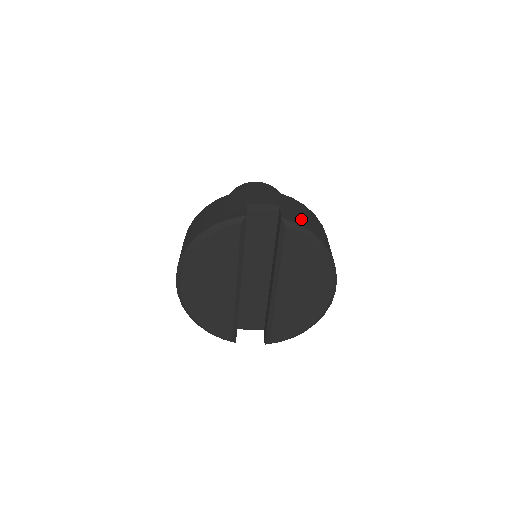
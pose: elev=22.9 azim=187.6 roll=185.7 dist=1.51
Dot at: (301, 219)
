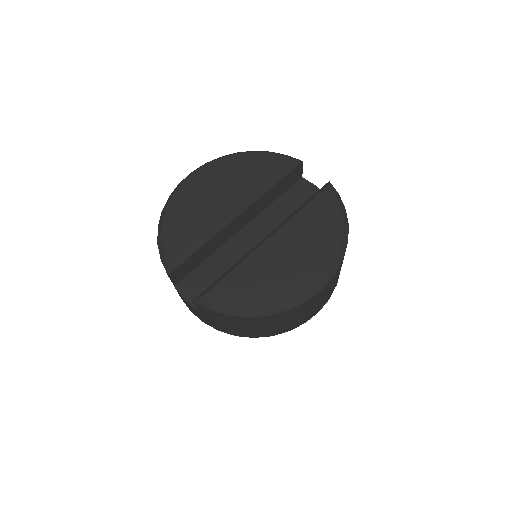
Dot at: occluded
